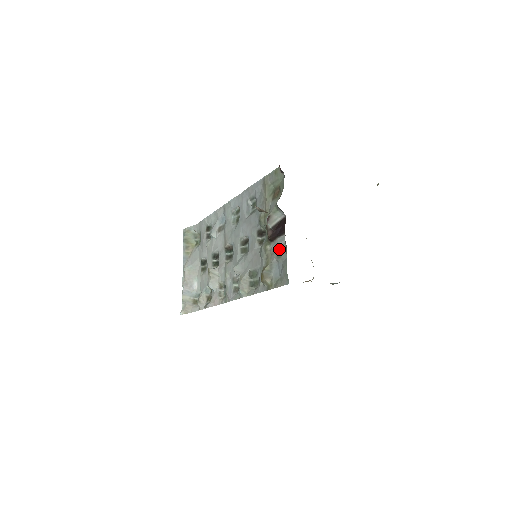
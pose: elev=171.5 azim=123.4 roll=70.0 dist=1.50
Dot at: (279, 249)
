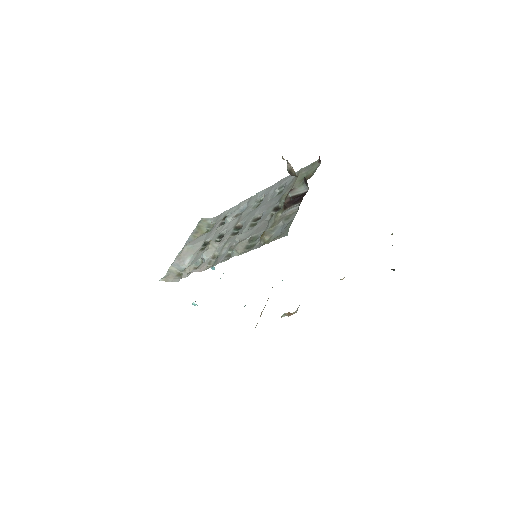
Dot at: (290, 214)
